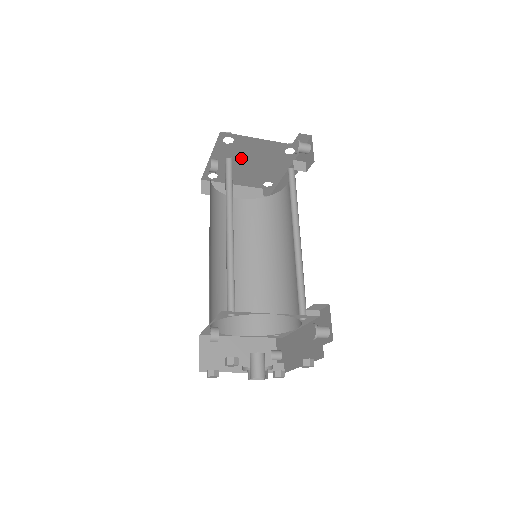
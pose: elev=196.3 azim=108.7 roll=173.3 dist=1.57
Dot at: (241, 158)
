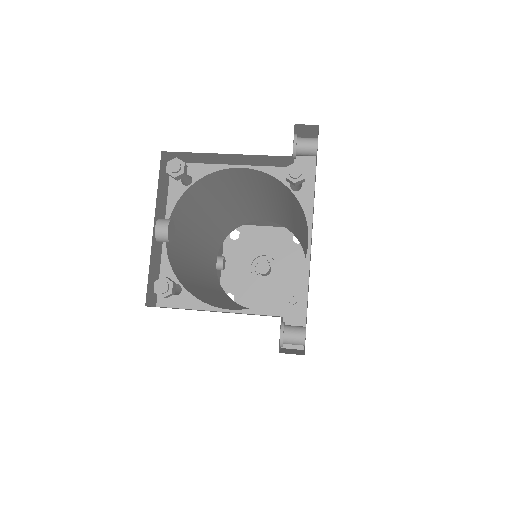
Dot at: occluded
